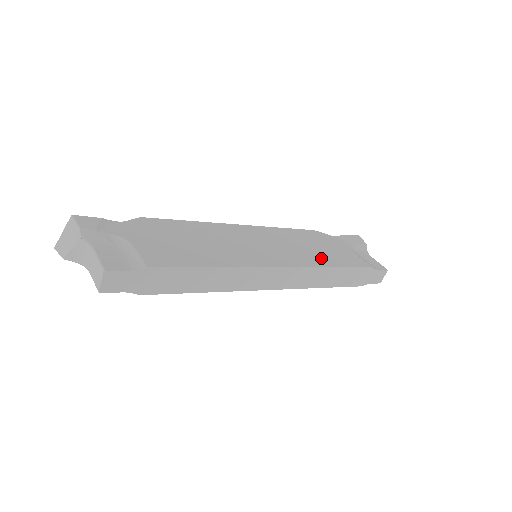
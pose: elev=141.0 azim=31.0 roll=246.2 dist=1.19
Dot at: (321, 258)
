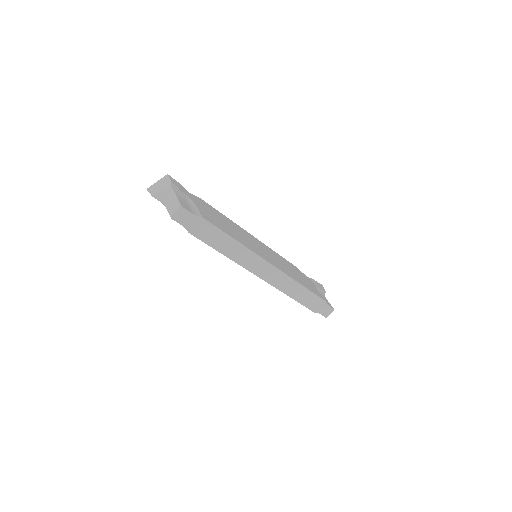
Dot at: (296, 277)
